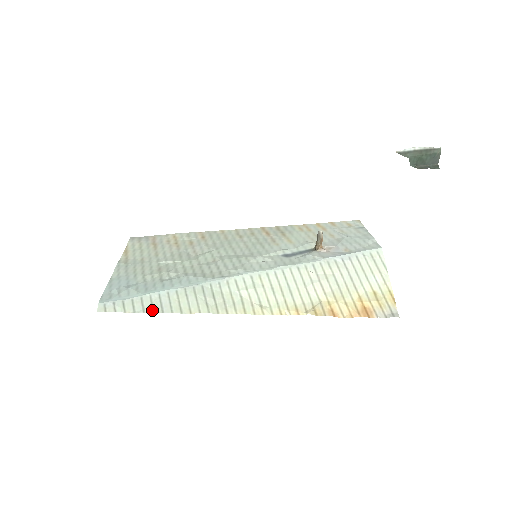
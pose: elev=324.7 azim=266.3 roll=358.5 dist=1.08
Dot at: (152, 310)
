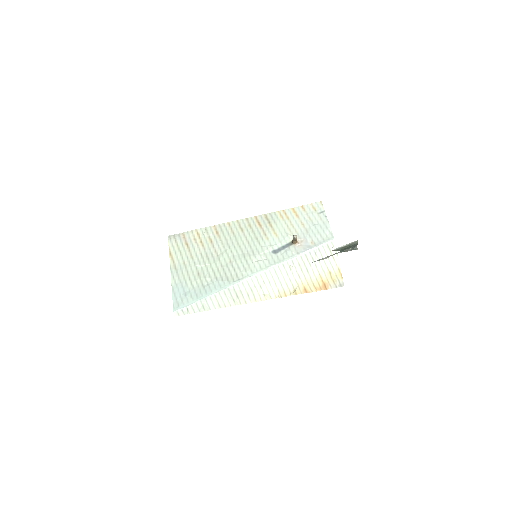
Dot at: (204, 310)
